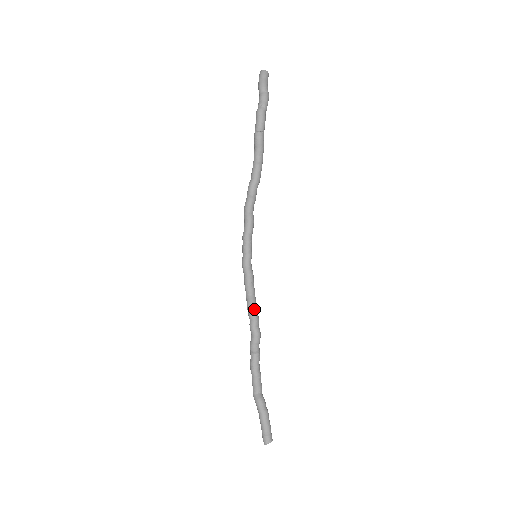
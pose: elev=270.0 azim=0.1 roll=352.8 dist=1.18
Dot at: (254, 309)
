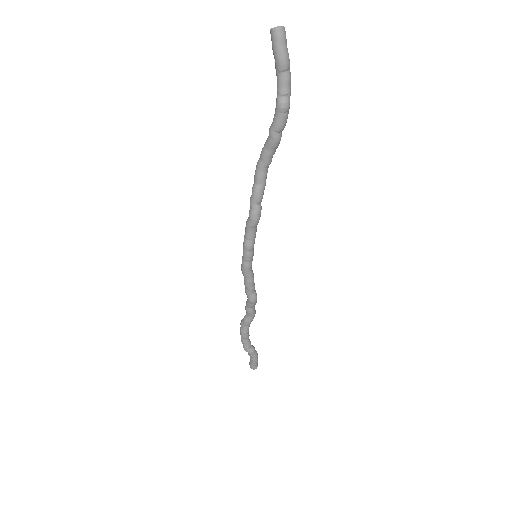
Dot at: occluded
